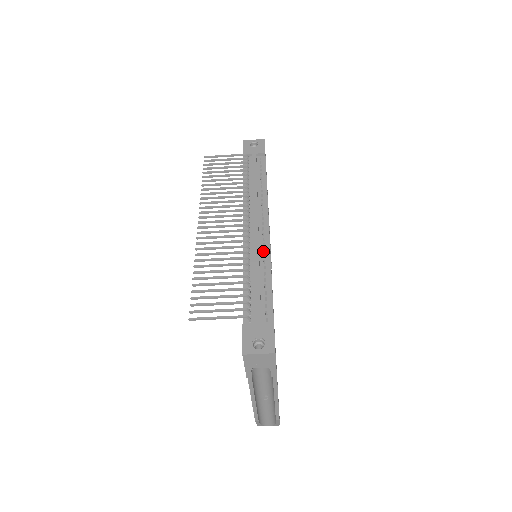
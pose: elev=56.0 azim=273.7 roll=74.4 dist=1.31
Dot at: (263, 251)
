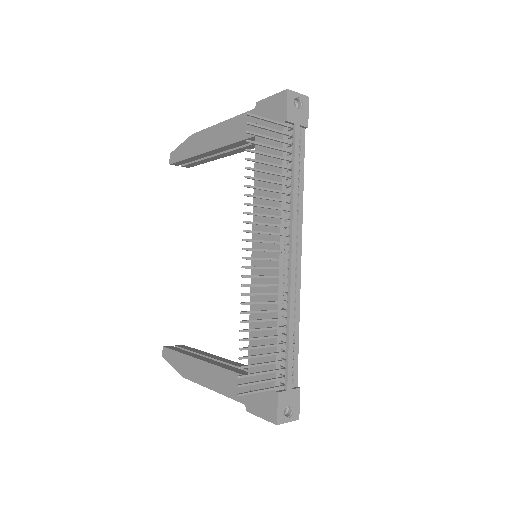
Dot at: occluded
